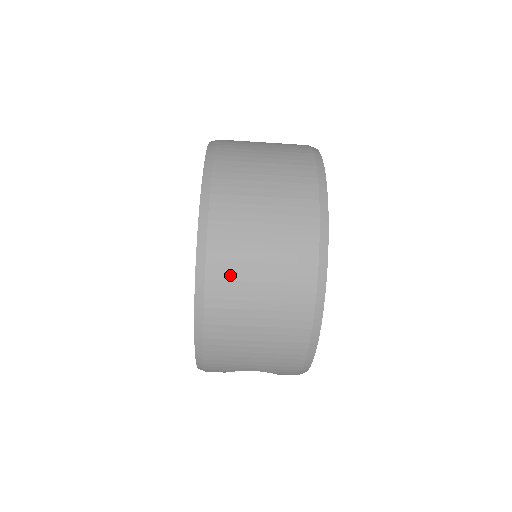
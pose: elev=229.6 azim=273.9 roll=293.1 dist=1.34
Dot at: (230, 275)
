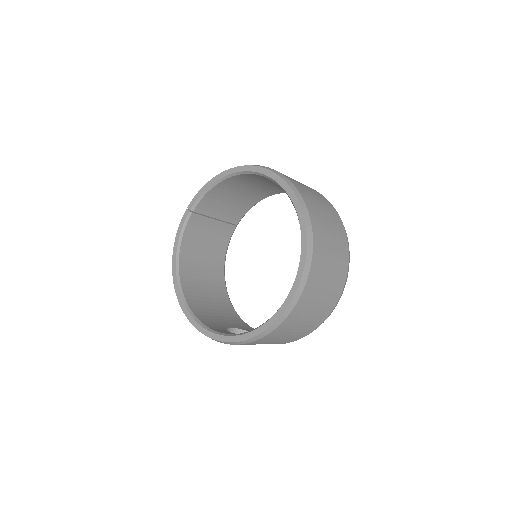
Dot at: (310, 296)
